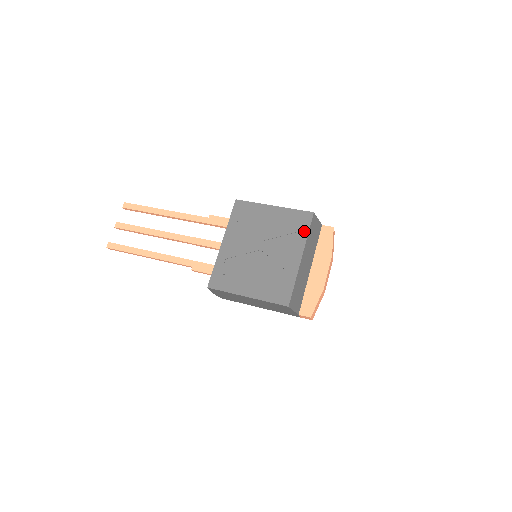
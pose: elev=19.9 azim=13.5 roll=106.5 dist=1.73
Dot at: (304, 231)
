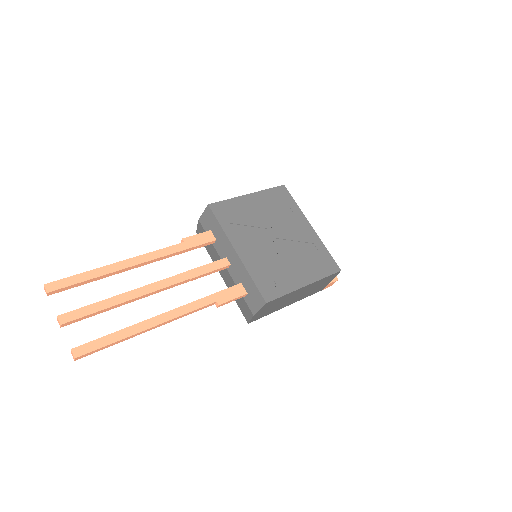
Dot at: (292, 203)
